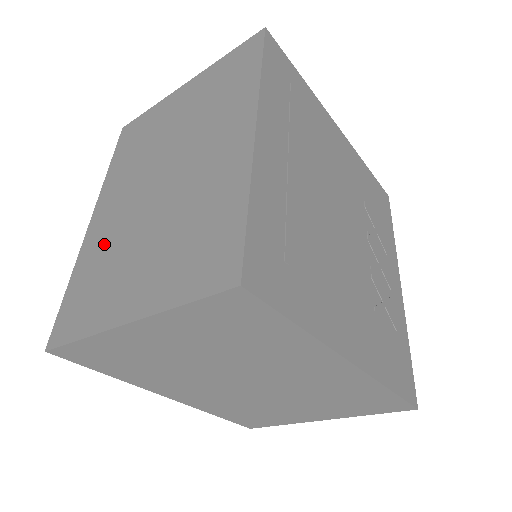
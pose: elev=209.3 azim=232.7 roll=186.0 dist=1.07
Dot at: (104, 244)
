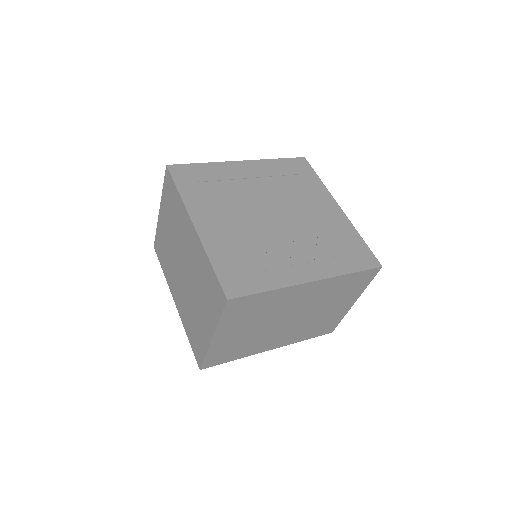
Dot at: occluded
